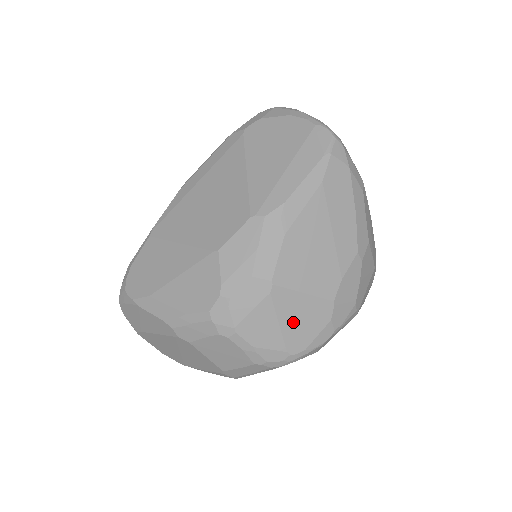
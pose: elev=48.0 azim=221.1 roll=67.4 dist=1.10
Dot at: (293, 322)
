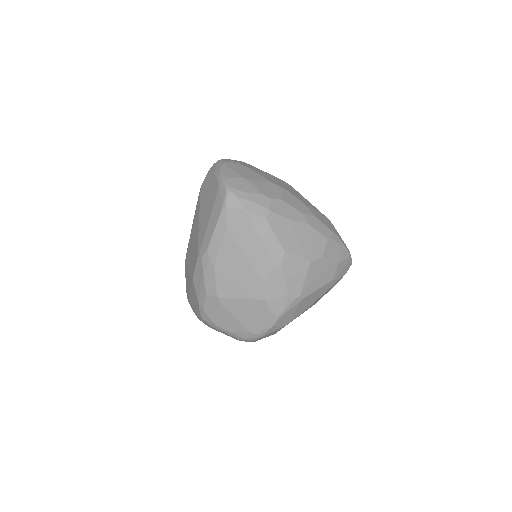
Dot at: (244, 316)
